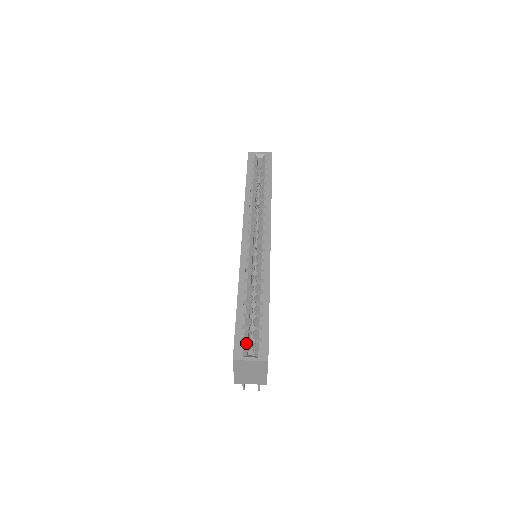
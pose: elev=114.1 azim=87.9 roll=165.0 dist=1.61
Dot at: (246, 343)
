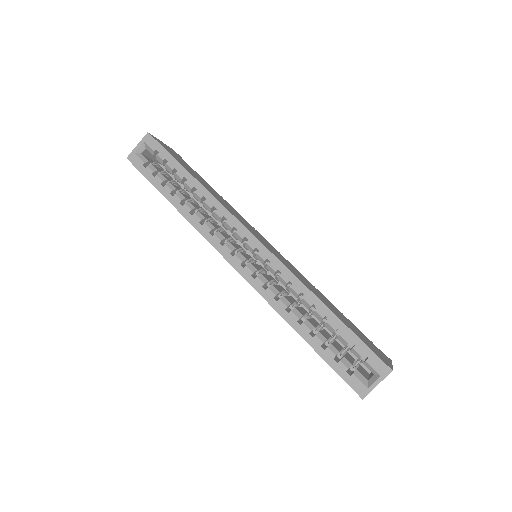
Dot at: (355, 371)
